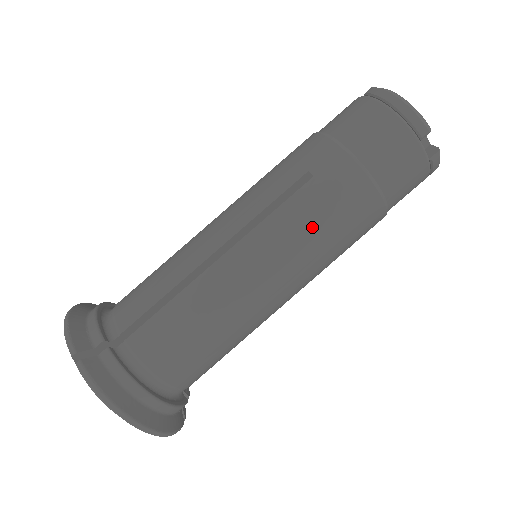
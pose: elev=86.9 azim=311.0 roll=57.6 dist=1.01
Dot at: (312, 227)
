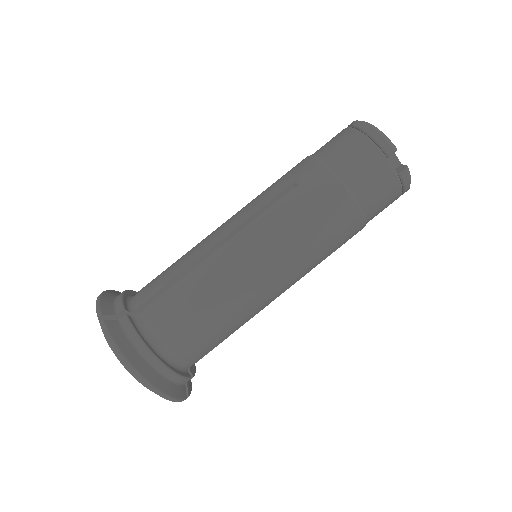
Dot at: (295, 224)
